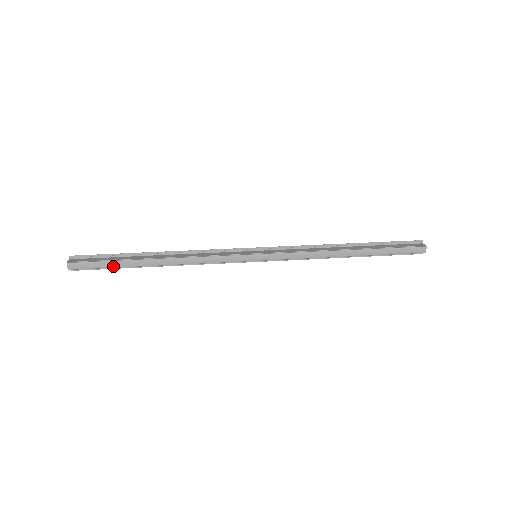
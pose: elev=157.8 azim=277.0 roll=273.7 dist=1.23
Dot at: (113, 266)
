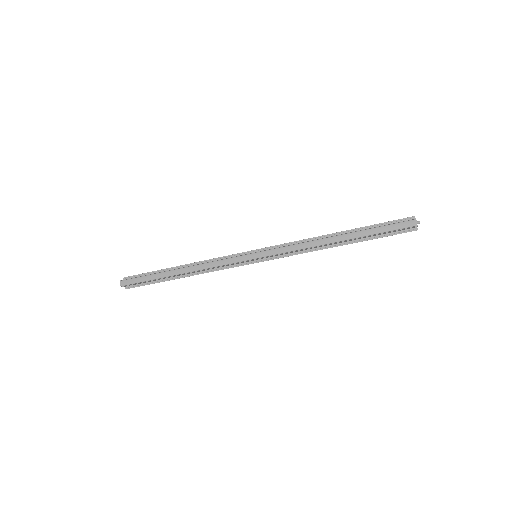
Dot at: (149, 279)
